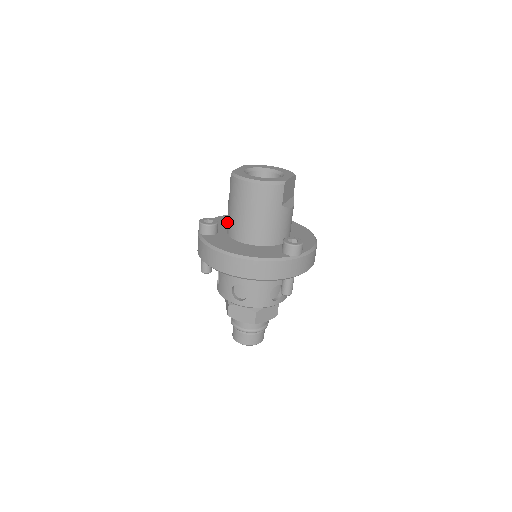
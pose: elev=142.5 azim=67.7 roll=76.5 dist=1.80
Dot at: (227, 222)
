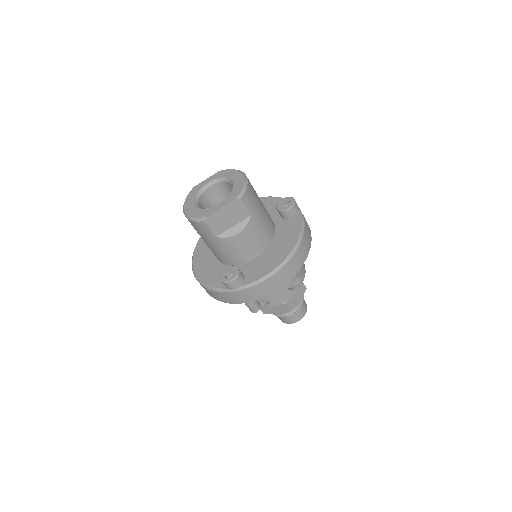
Dot at: occluded
